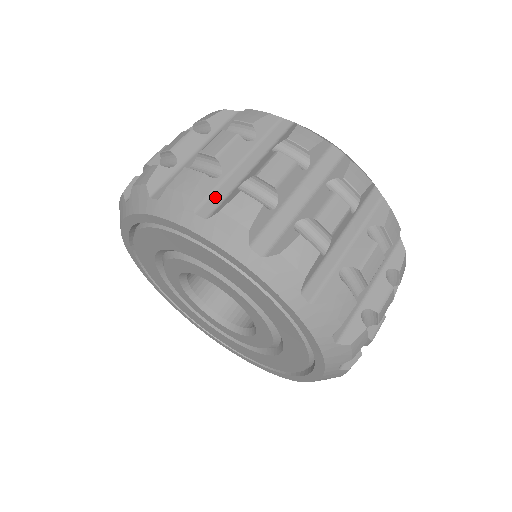
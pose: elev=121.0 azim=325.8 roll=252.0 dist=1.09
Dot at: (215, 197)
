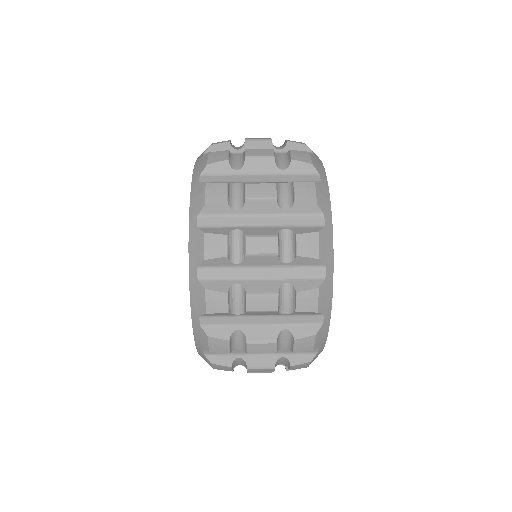
Dot at: occluded
